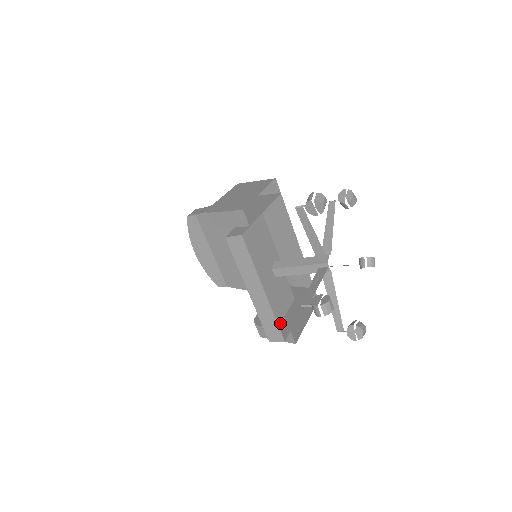
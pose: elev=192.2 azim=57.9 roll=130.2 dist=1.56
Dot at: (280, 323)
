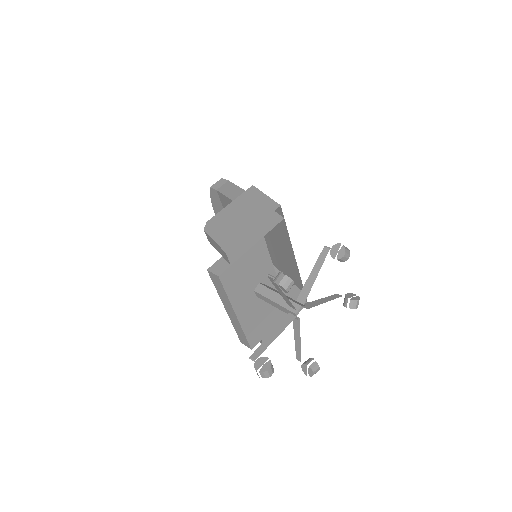
Dot at: (259, 324)
